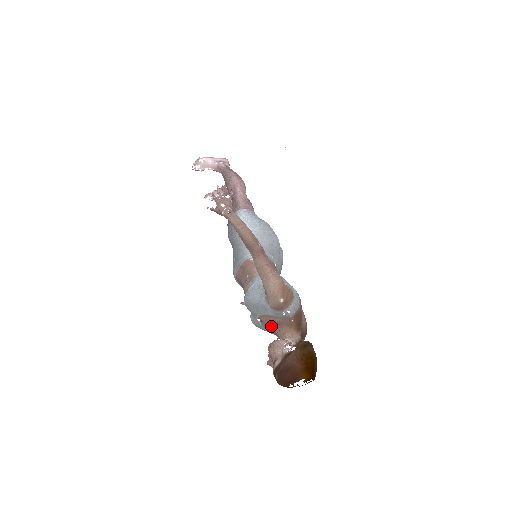
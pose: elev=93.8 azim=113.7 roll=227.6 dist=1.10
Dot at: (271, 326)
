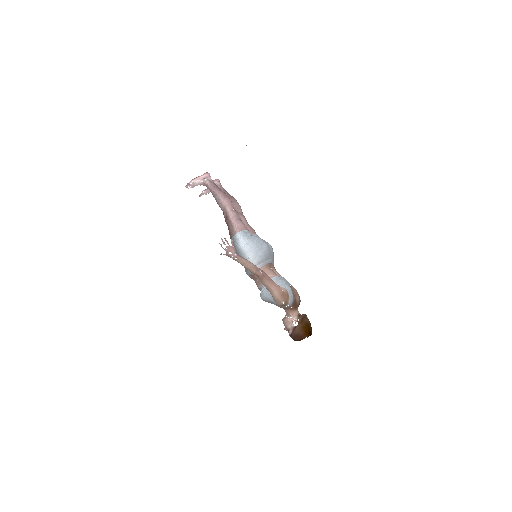
Dot at: occluded
